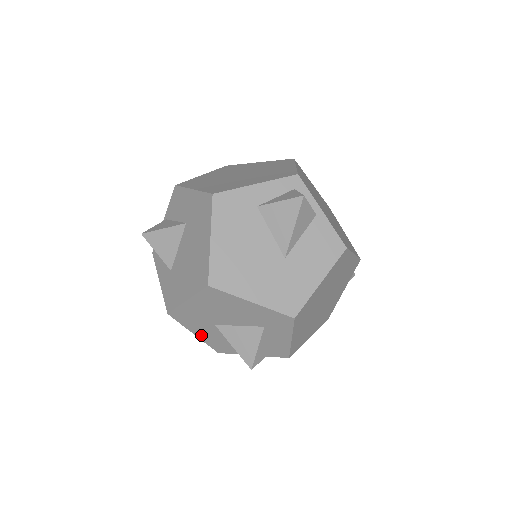
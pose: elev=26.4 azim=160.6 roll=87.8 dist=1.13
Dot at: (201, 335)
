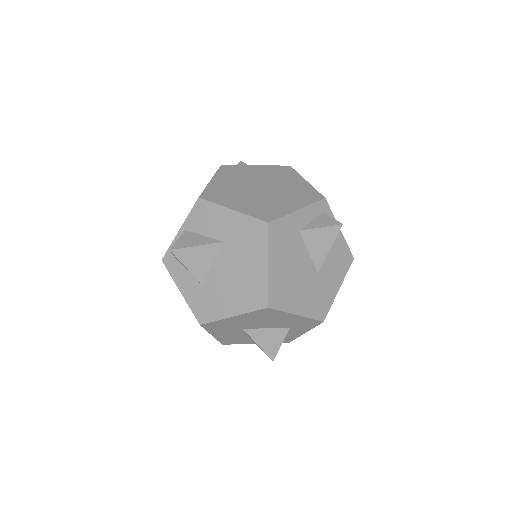
Dot at: (219, 335)
